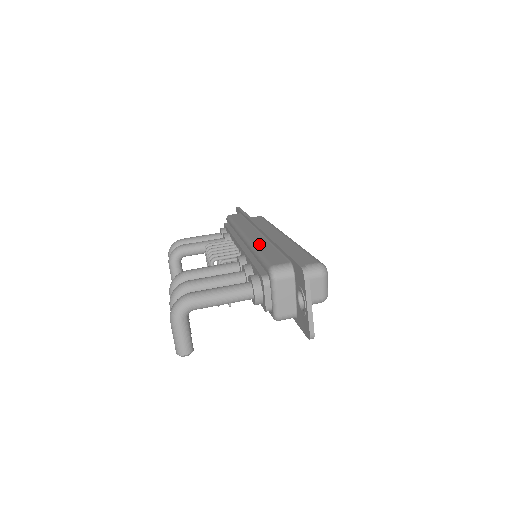
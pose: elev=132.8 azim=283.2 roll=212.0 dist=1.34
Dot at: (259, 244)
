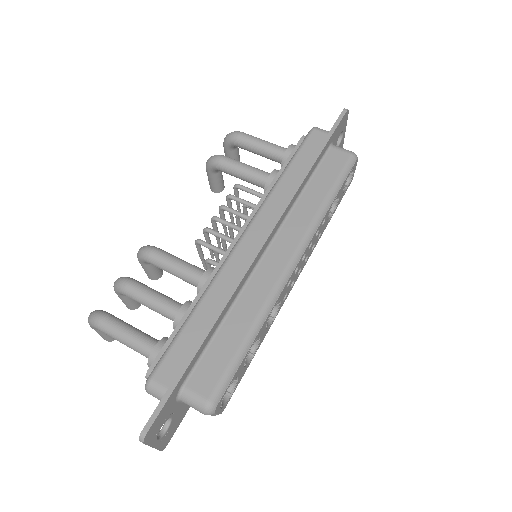
Dot at: (212, 294)
